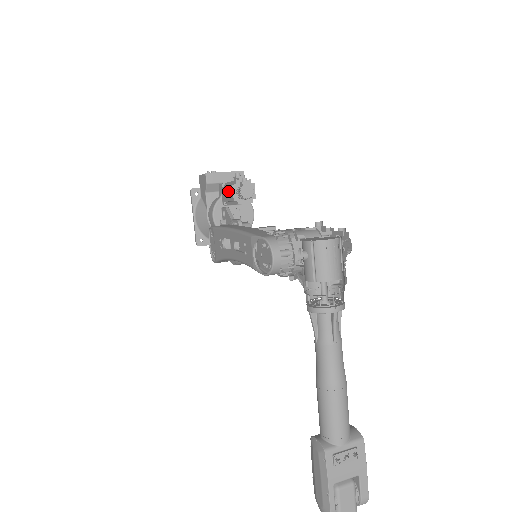
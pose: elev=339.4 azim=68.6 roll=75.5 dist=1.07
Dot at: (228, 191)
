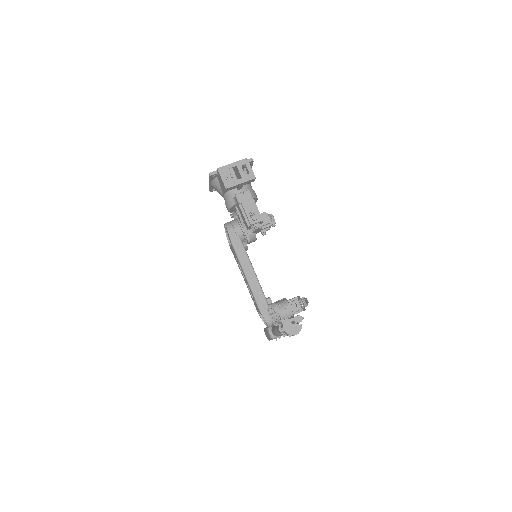
Dot at: (244, 219)
